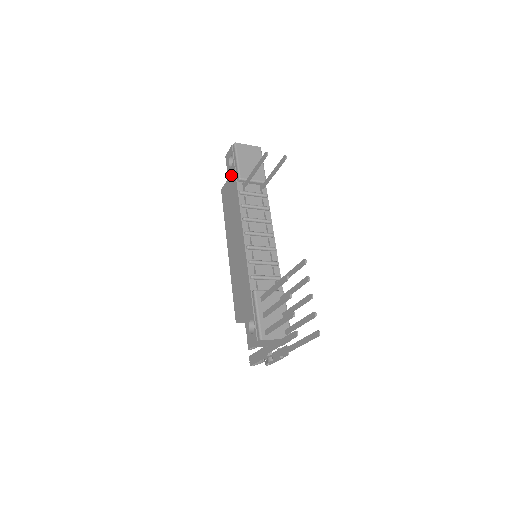
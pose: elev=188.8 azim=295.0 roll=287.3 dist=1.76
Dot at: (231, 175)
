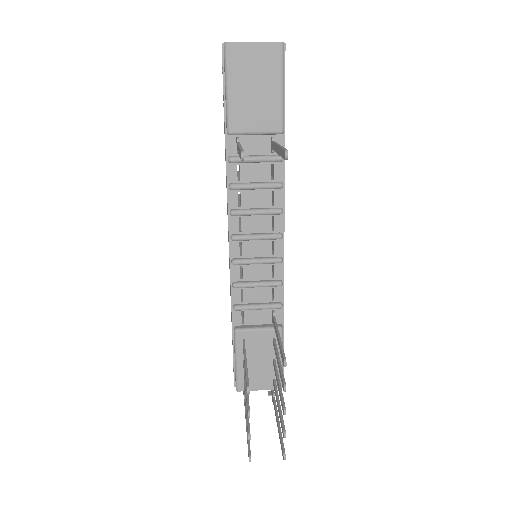
Dot at: occluded
